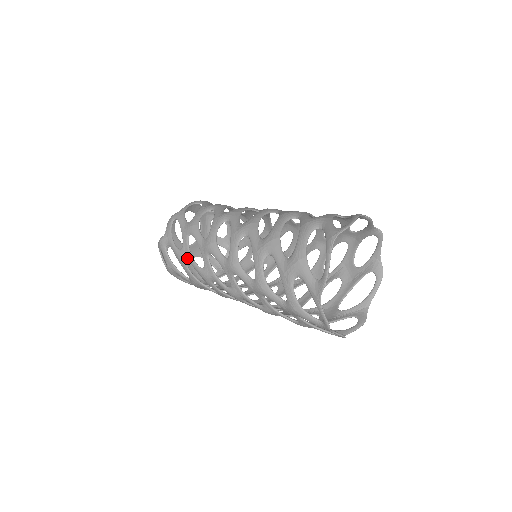
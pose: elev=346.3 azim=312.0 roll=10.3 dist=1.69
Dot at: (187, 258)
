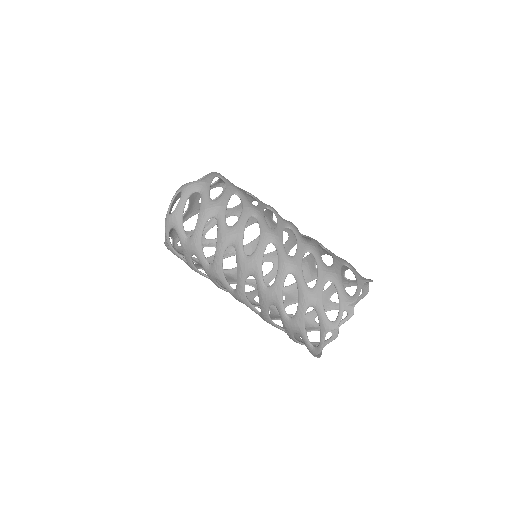
Dot at: occluded
